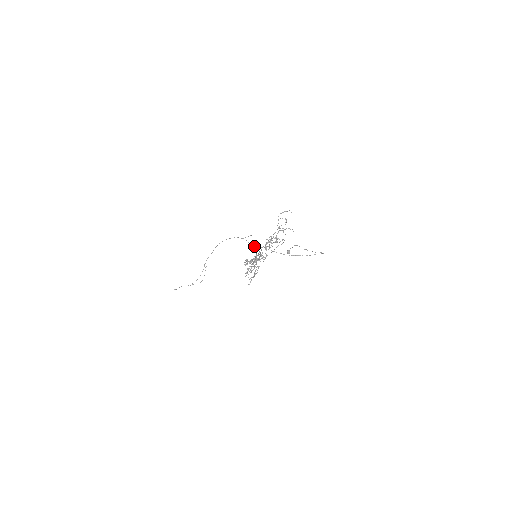
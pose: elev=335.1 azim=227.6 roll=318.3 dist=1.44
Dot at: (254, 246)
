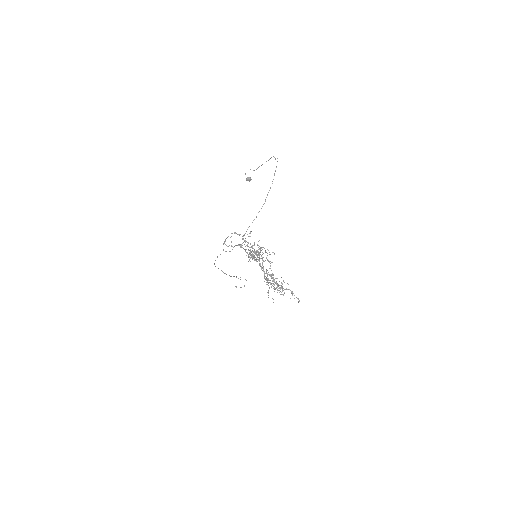
Dot at: occluded
